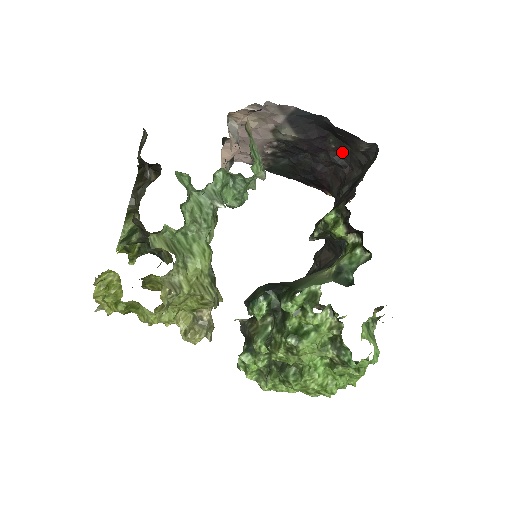
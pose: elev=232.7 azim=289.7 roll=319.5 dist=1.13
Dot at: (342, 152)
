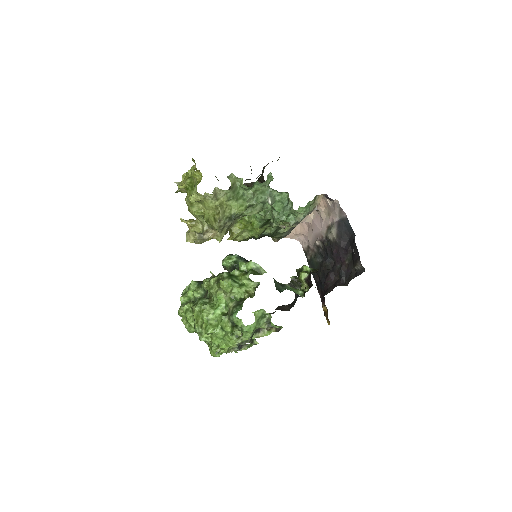
Dot at: (348, 269)
